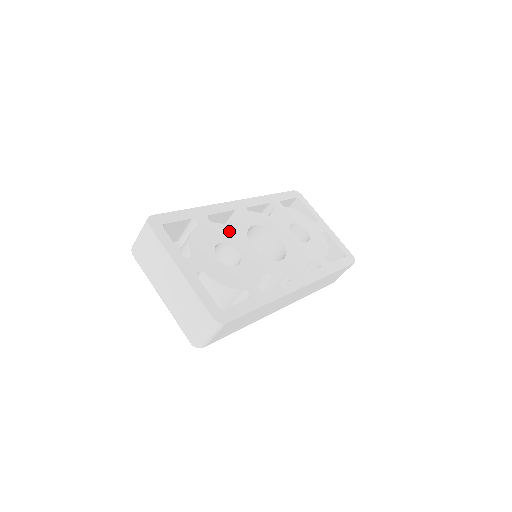
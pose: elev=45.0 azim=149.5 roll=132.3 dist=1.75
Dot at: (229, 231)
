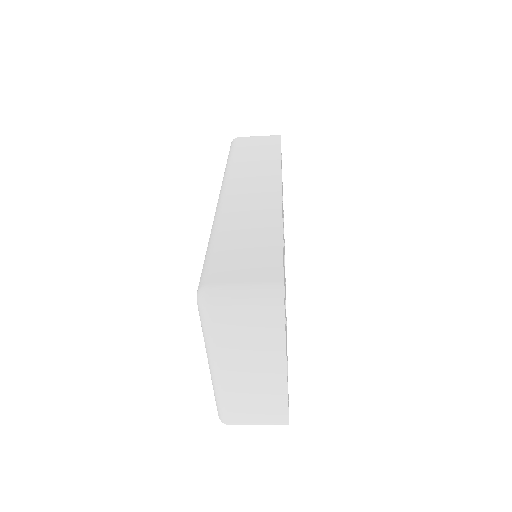
Dot at: occluded
